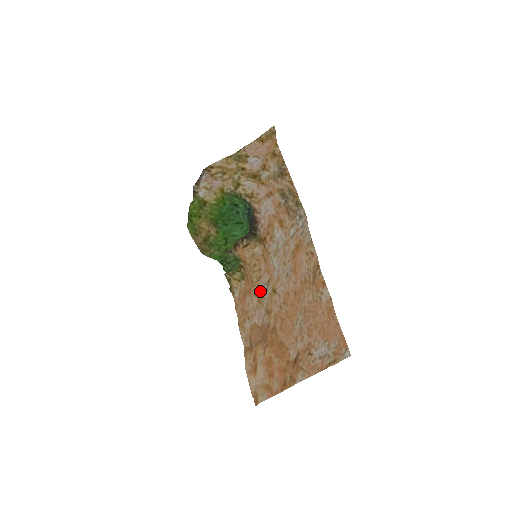
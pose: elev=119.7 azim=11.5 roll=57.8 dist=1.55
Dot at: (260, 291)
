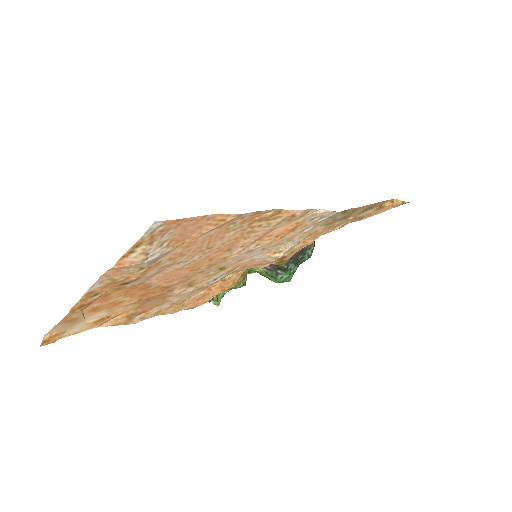
Dot at: (216, 281)
